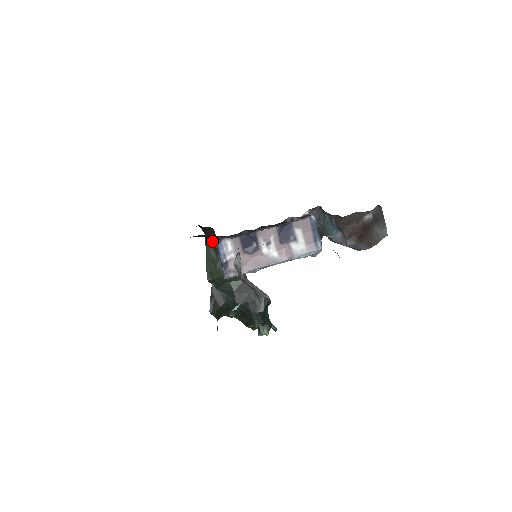
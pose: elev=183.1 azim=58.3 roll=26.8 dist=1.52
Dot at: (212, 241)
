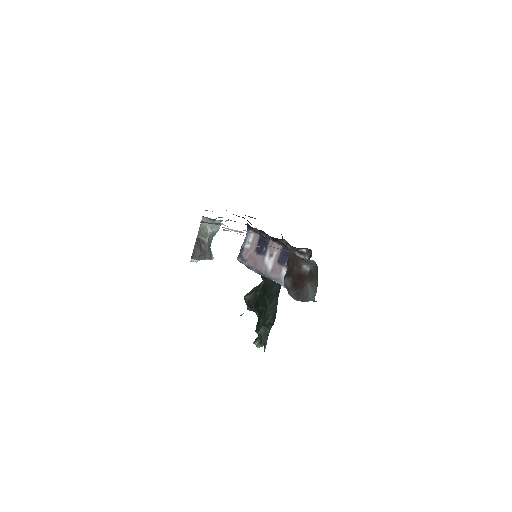
Dot at: occluded
